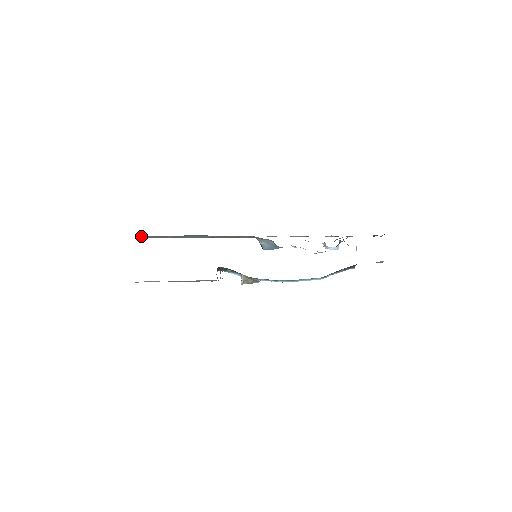
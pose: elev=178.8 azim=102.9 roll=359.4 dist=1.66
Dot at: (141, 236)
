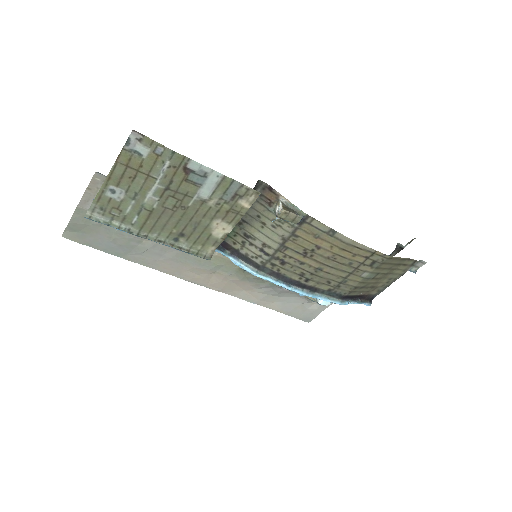
Dot at: (82, 212)
